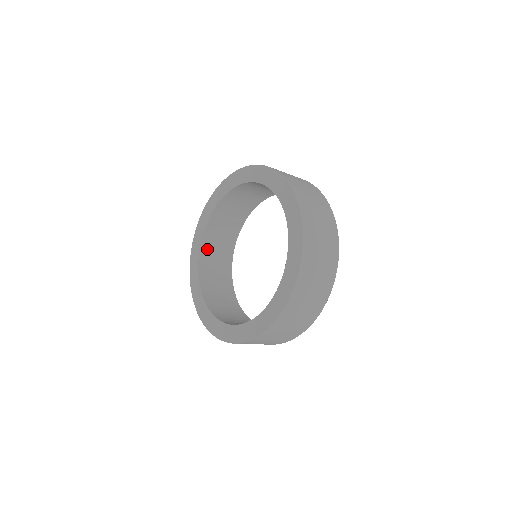
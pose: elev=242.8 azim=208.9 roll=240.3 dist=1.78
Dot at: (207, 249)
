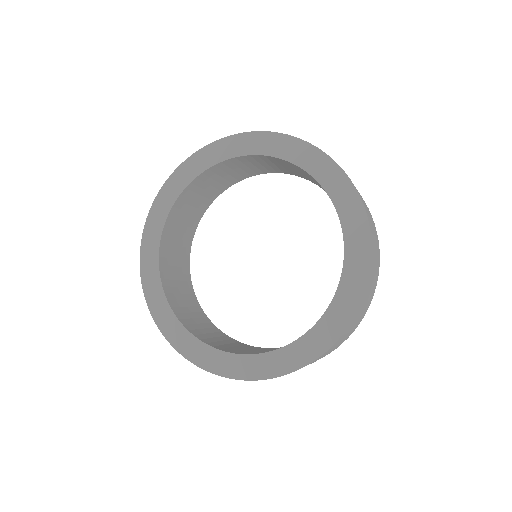
Dot at: (179, 311)
